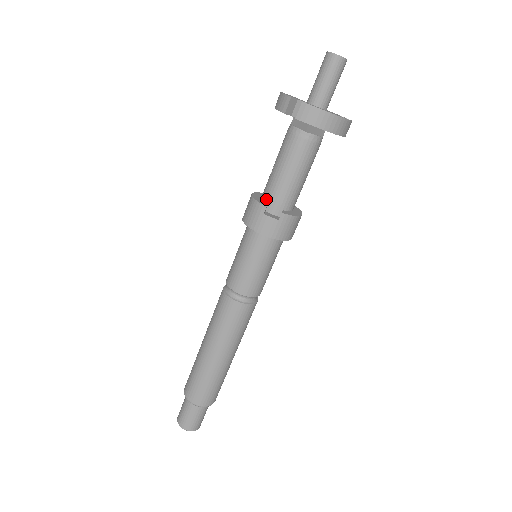
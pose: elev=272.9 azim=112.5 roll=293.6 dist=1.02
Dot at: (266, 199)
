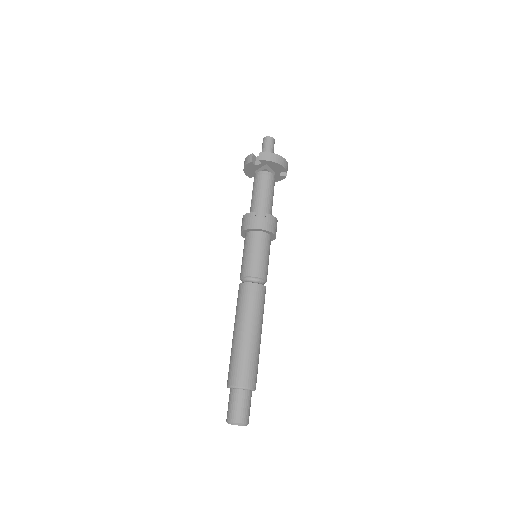
Dot at: occluded
